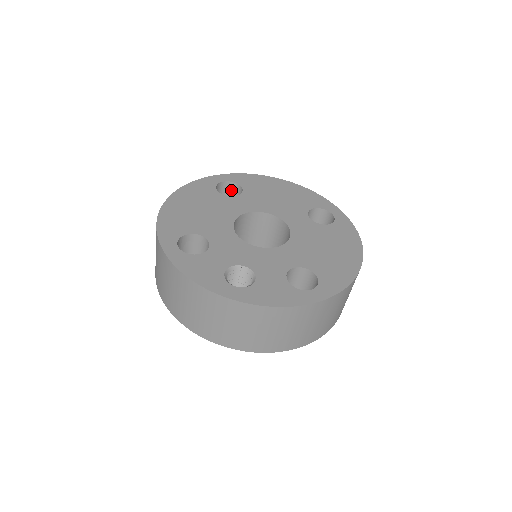
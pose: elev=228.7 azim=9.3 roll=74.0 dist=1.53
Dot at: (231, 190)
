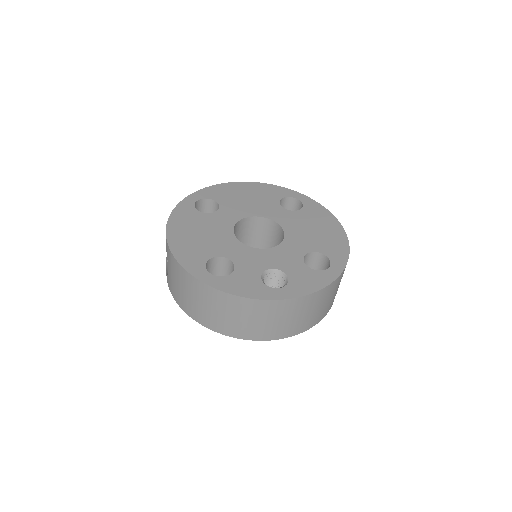
Dot at: (204, 206)
